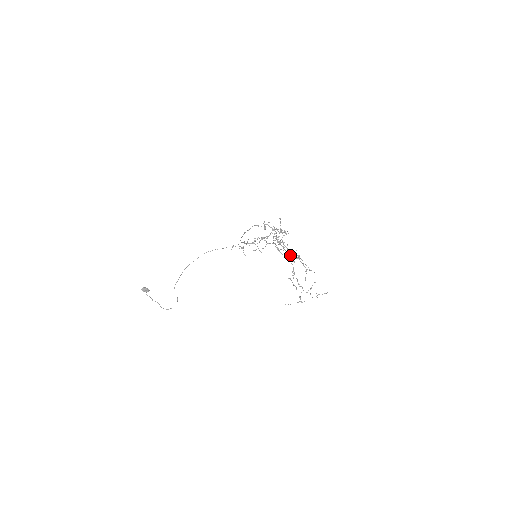
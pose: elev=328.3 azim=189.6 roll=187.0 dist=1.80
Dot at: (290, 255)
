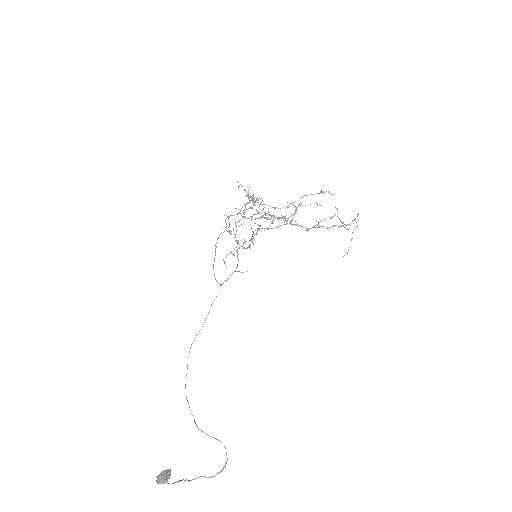
Dot at: (285, 220)
